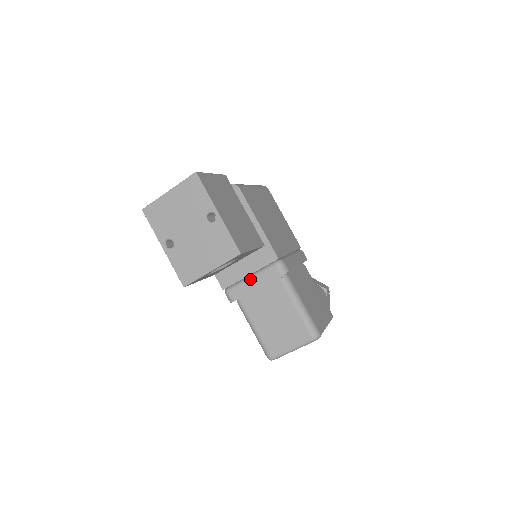
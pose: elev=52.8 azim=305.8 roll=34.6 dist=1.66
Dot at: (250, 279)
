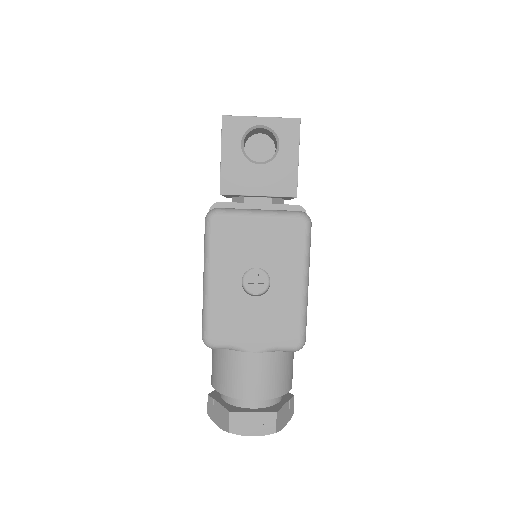
Dot at: occluded
